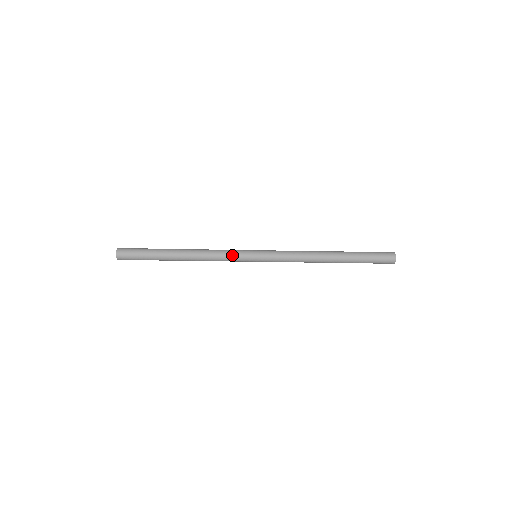
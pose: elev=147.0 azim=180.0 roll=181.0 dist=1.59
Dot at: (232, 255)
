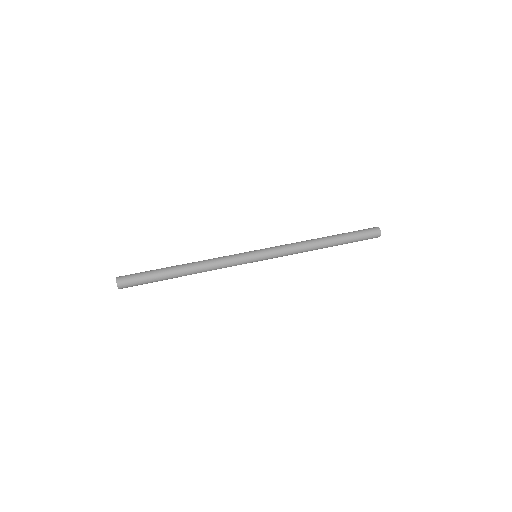
Dot at: (234, 261)
